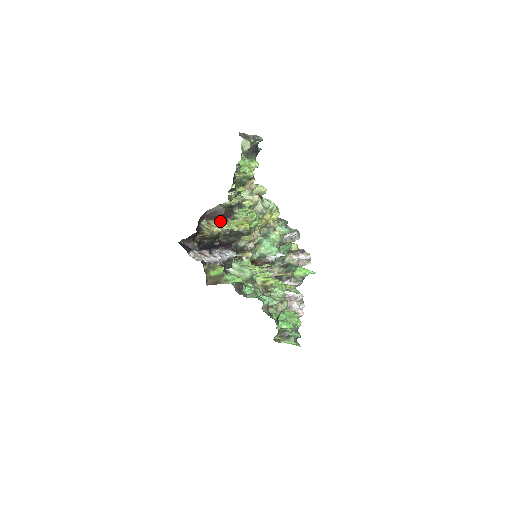
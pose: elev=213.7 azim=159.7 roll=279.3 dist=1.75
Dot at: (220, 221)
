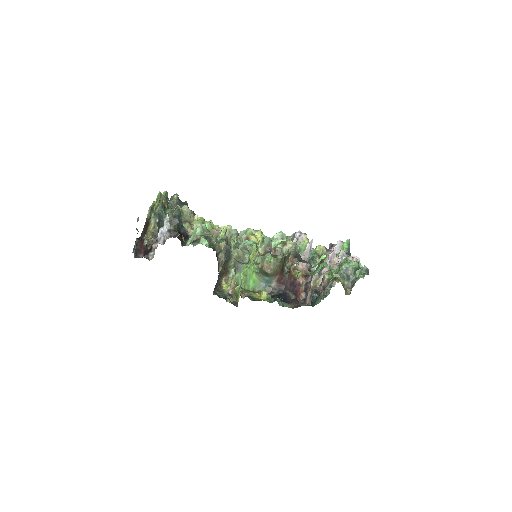
Dot at: (149, 222)
